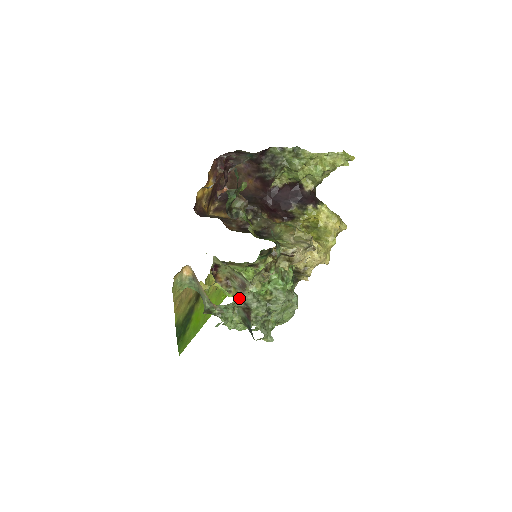
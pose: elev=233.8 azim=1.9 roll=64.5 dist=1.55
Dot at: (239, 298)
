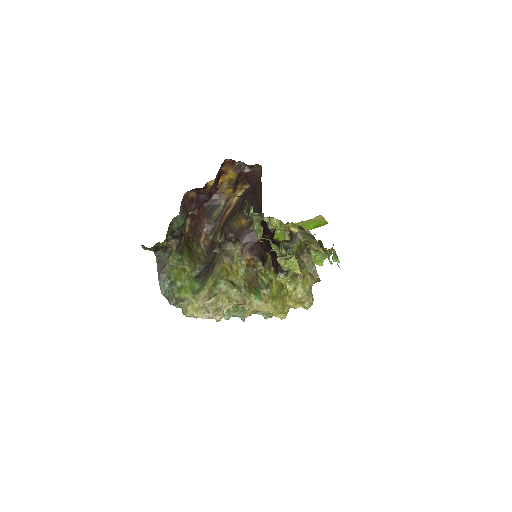
Dot at: occluded
